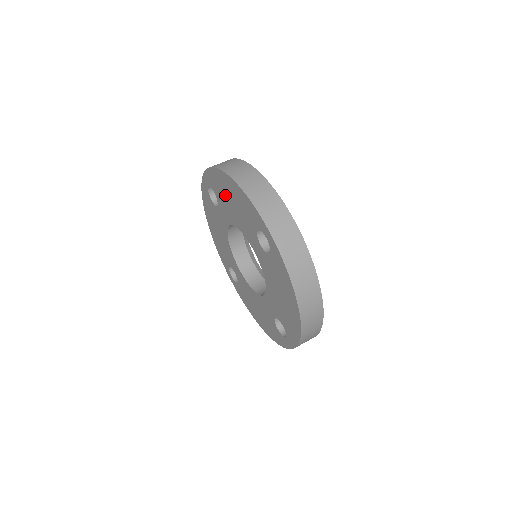
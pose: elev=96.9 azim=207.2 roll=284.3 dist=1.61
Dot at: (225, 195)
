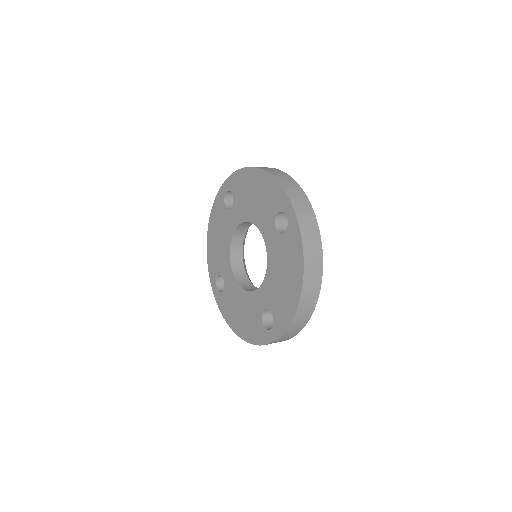
Dot at: (247, 191)
